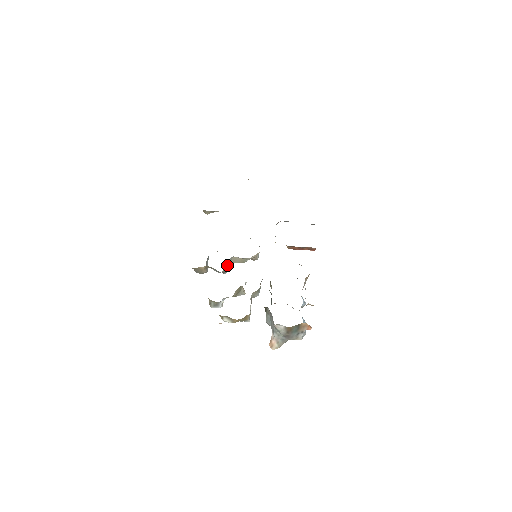
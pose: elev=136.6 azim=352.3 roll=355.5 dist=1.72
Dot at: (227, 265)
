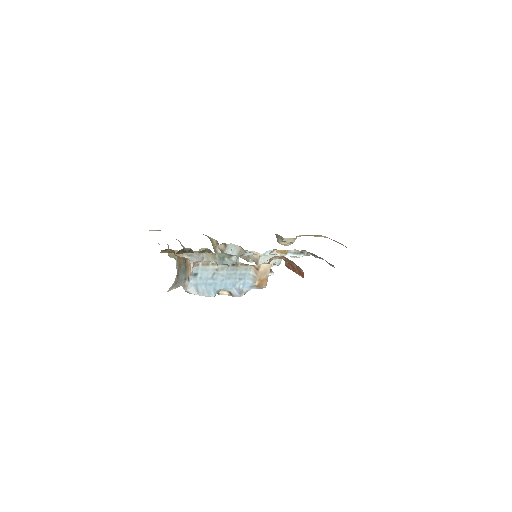
Dot at: (227, 244)
